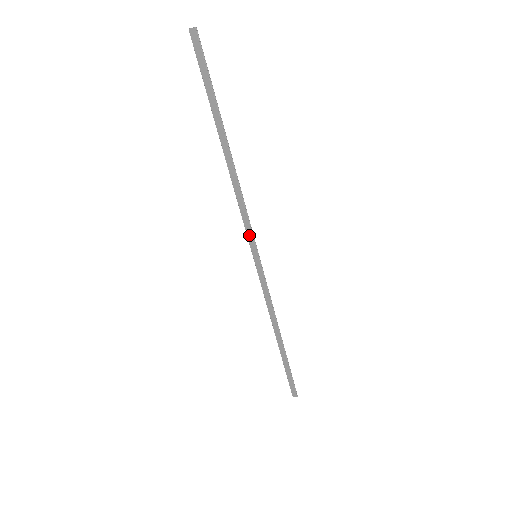
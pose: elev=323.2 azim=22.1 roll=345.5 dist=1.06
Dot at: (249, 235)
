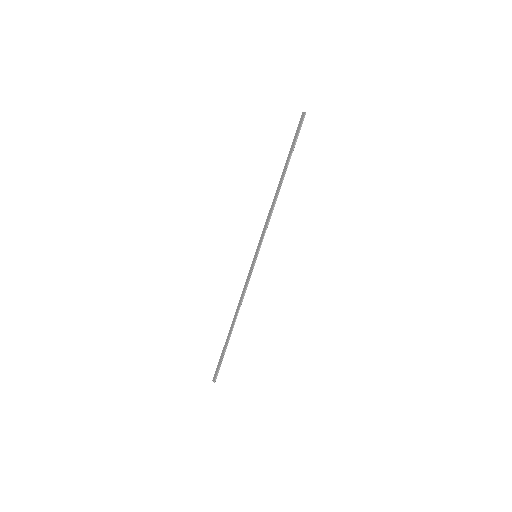
Dot at: (261, 240)
